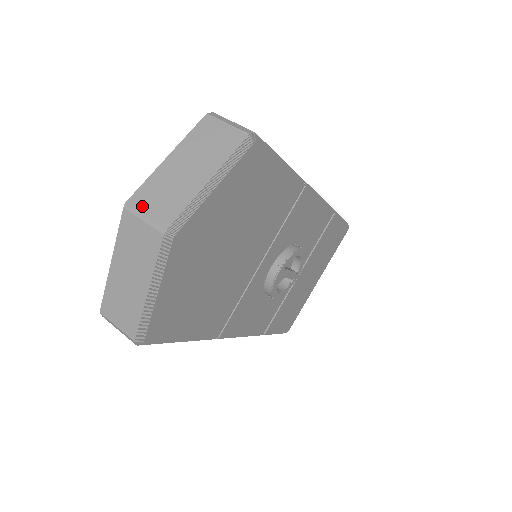
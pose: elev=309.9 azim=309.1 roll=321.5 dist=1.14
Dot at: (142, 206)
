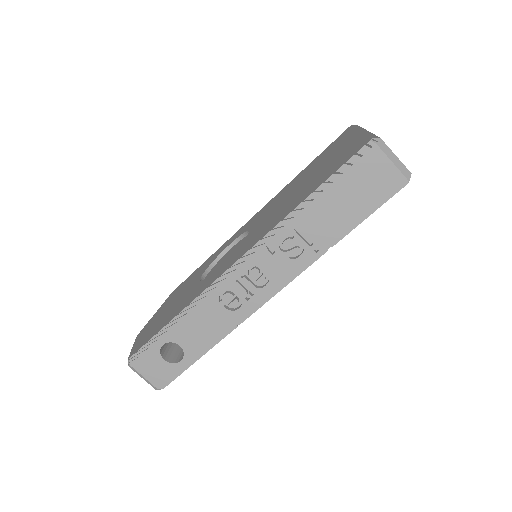
Dot at: occluded
